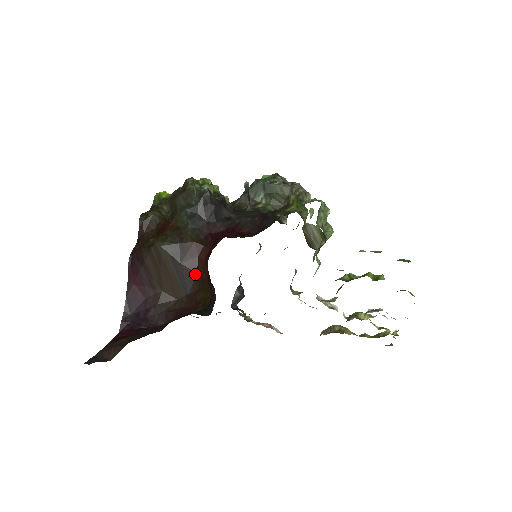
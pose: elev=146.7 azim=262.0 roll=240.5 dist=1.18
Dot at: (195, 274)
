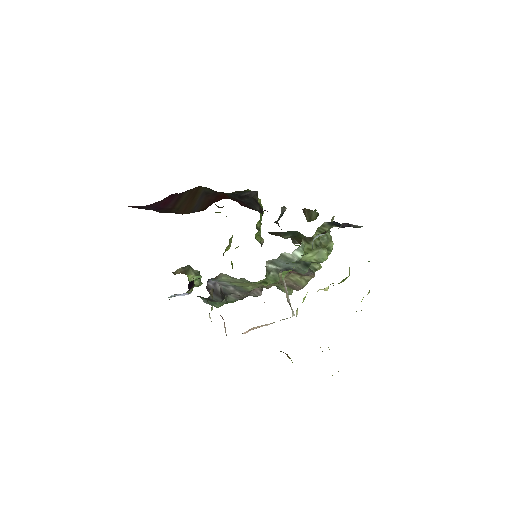
Dot at: (210, 204)
